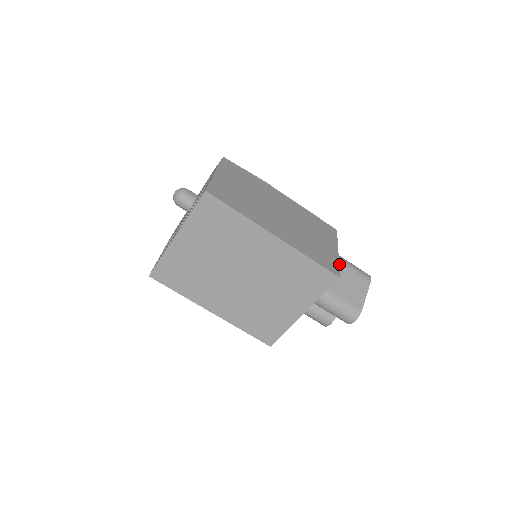
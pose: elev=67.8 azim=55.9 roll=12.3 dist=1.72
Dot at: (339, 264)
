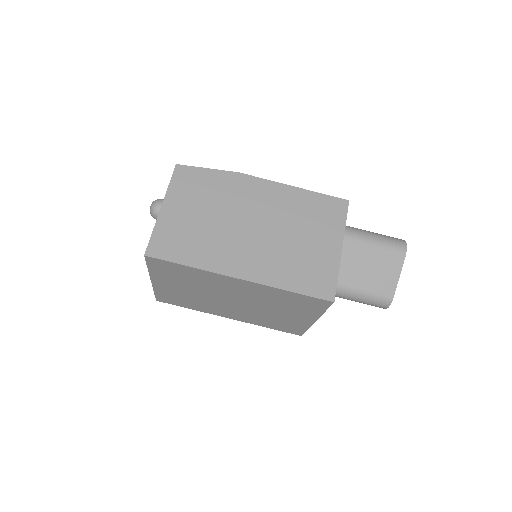
Dot at: (356, 248)
